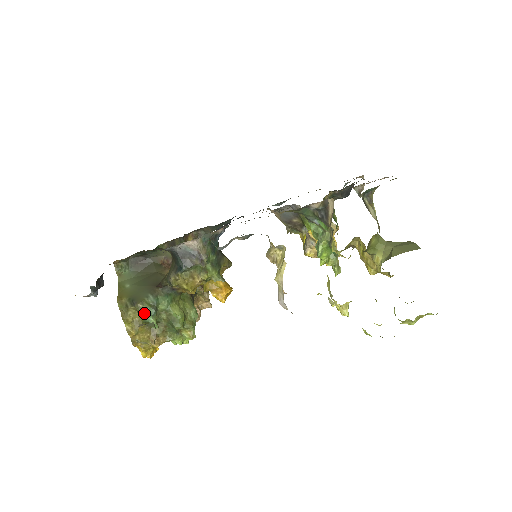
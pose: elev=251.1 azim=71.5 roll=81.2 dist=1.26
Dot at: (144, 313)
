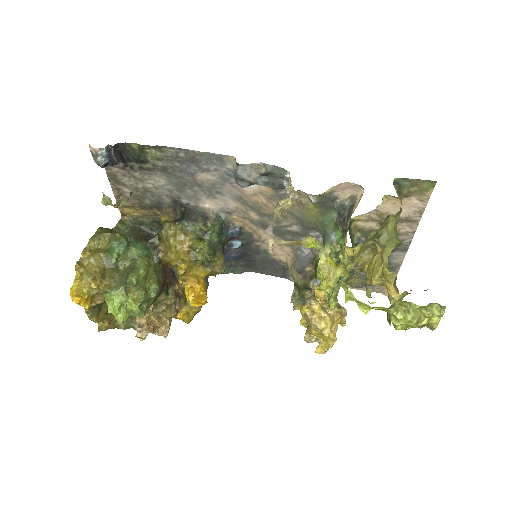
Dot at: (115, 241)
